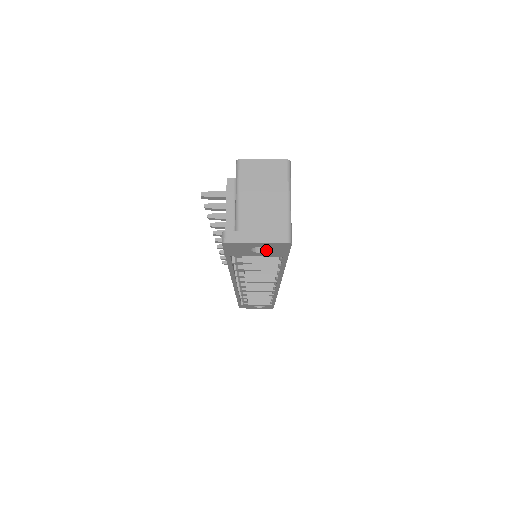
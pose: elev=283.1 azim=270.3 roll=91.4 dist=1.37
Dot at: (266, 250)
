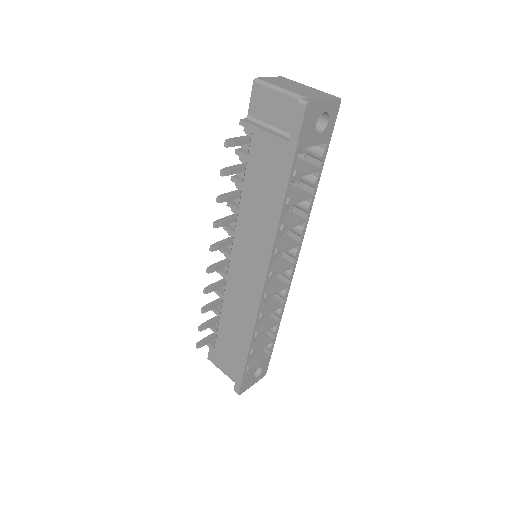
Dot at: (320, 131)
